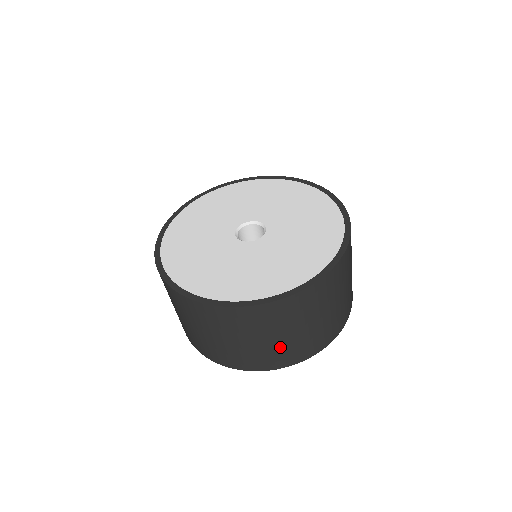
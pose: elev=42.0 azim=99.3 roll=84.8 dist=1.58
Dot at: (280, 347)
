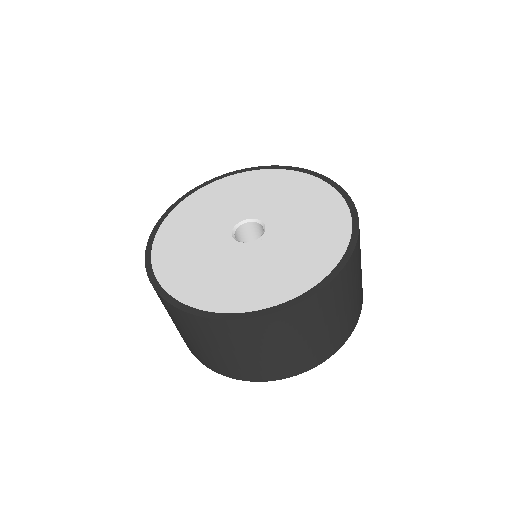
Dot at: (305, 350)
